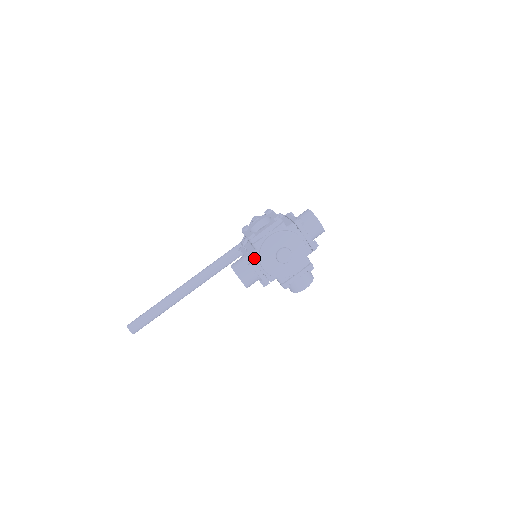
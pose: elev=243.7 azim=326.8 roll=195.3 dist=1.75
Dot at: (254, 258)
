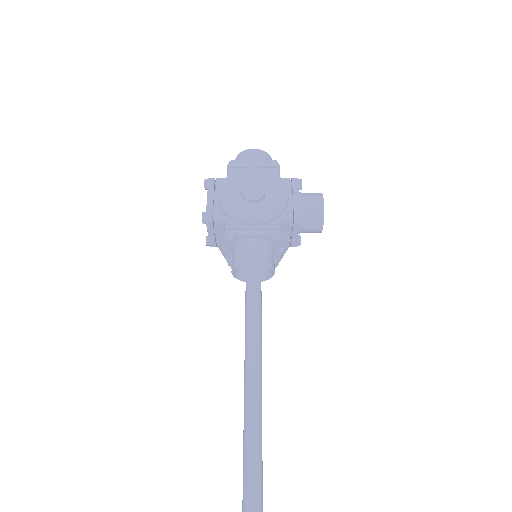
Dot at: (231, 227)
